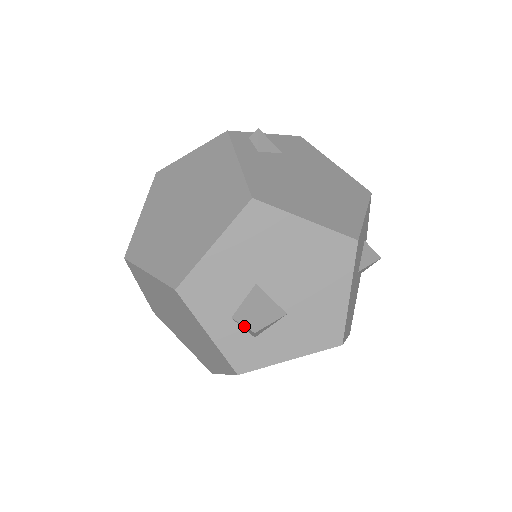
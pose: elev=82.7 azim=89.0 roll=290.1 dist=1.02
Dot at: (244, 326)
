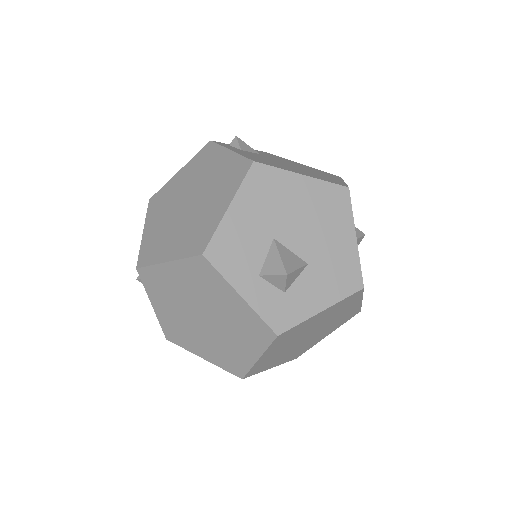
Dot at: (274, 275)
